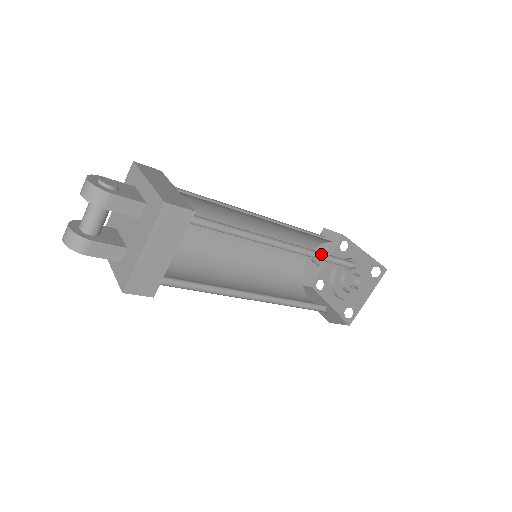
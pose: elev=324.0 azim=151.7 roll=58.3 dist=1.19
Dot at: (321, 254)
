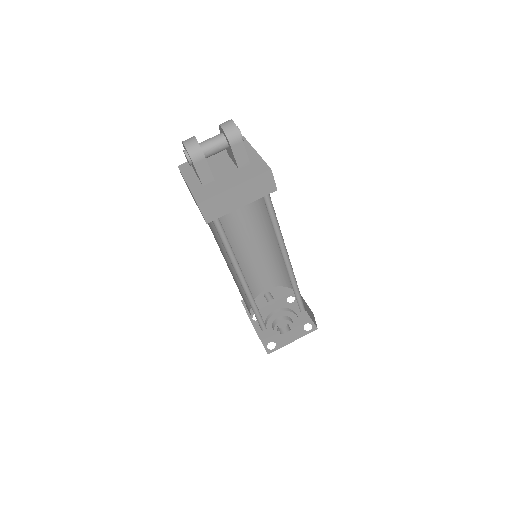
Dot at: (295, 285)
